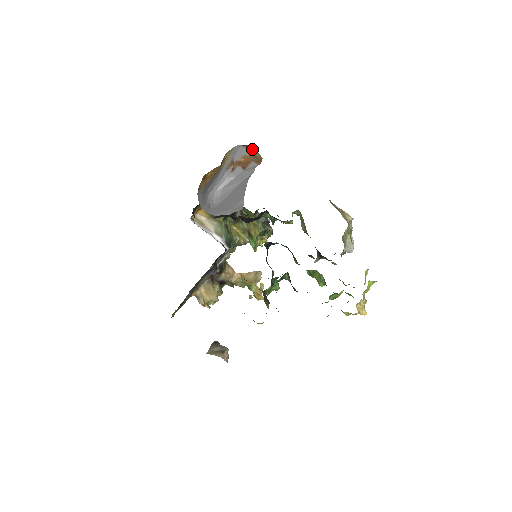
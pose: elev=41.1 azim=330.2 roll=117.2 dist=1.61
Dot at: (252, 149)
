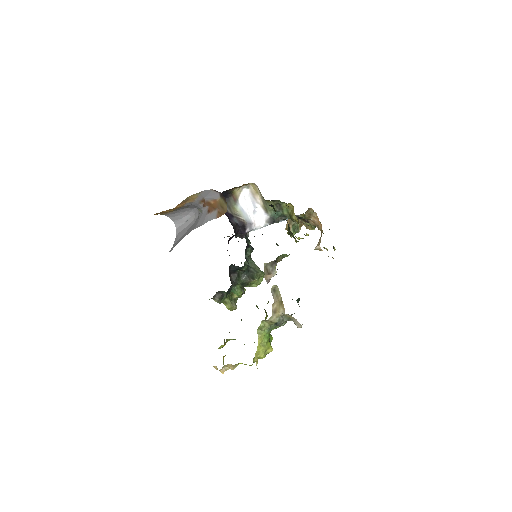
Dot at: (223, 197)
